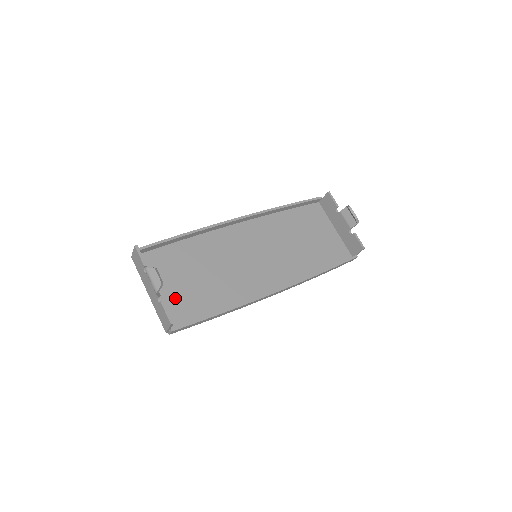
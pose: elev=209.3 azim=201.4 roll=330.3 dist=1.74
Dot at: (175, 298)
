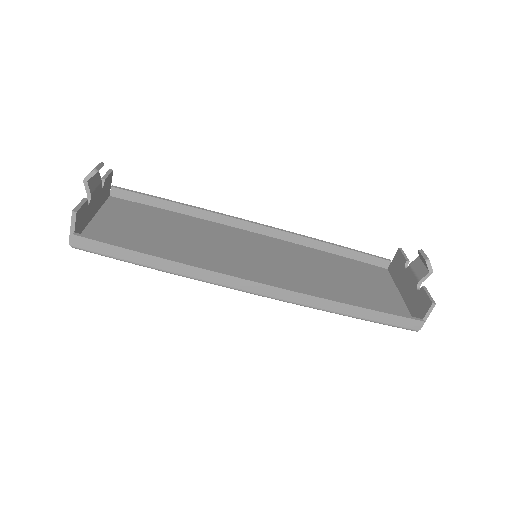
Dot at: (115, 232)
